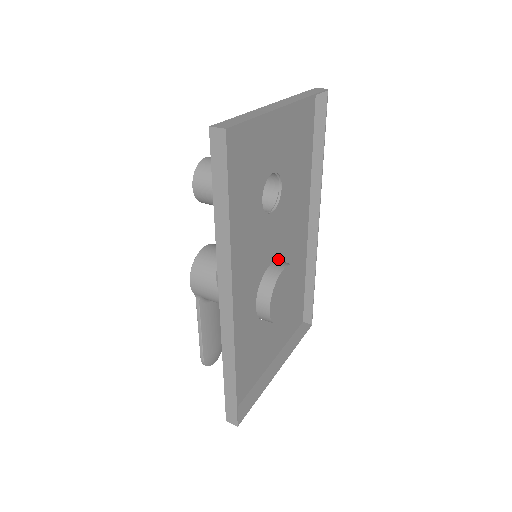
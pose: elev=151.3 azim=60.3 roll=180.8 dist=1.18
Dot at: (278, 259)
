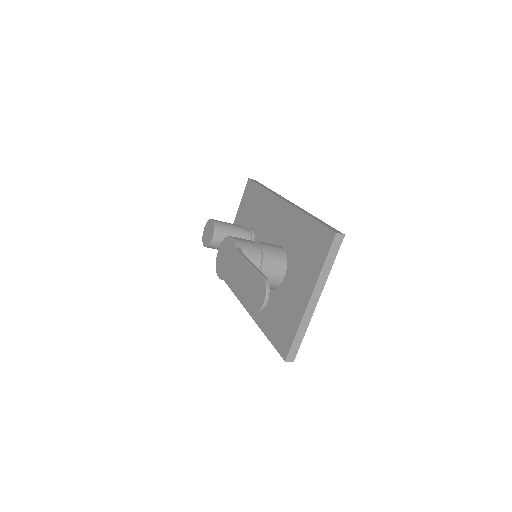
Dot at: occluded
